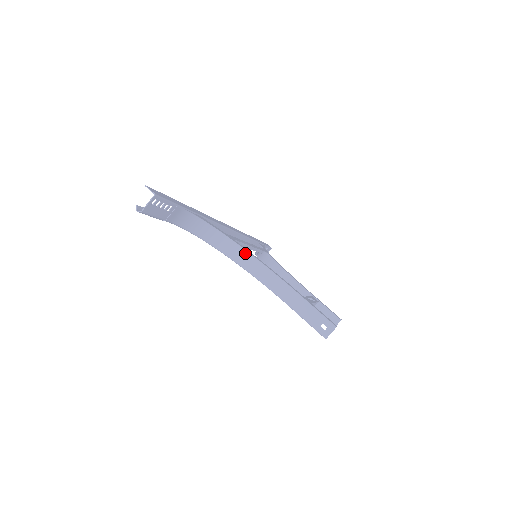
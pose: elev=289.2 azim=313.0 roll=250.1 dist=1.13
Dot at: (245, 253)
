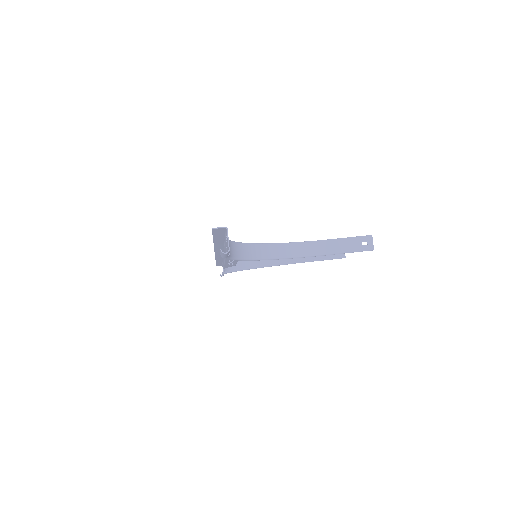
Dot at: (270, 246)
